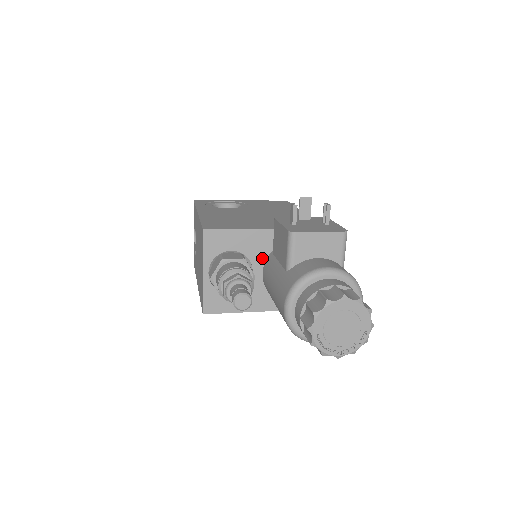
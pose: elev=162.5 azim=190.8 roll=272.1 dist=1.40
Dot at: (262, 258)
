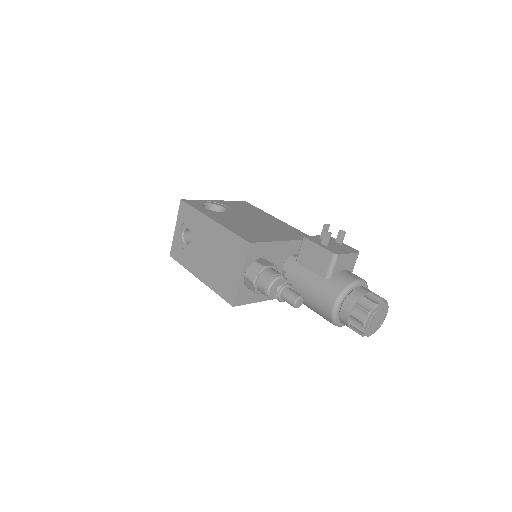
Dot at: (277, 262)
